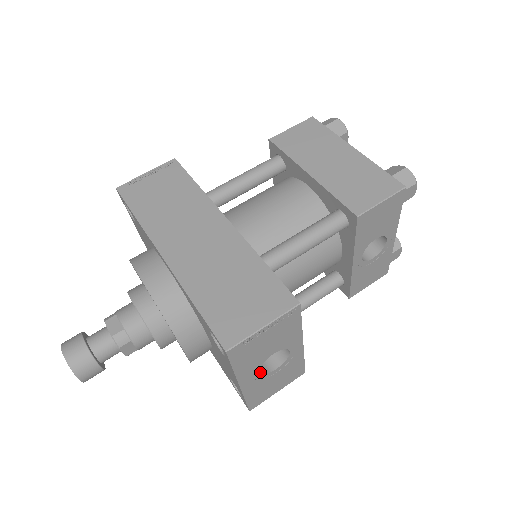
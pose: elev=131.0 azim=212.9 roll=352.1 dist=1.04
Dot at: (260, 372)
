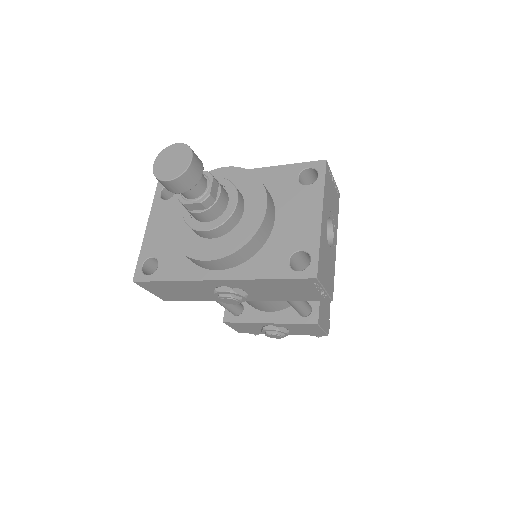
Dot at: occluded
